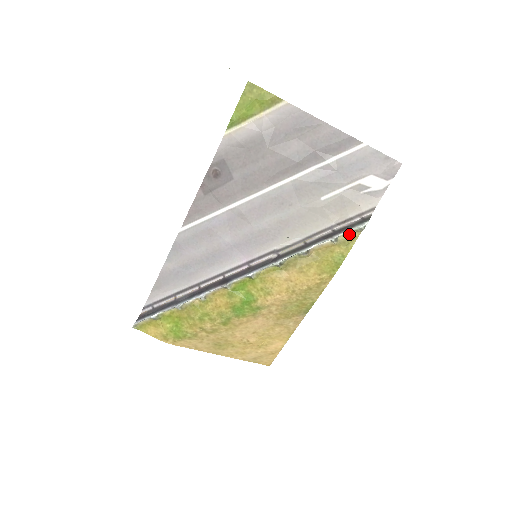
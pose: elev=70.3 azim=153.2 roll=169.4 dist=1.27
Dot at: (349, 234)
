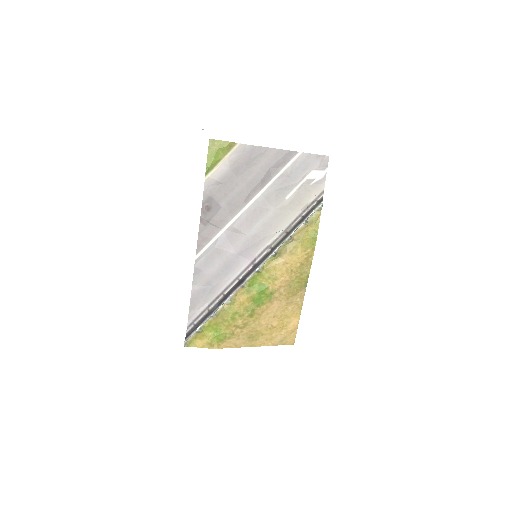
Dot at: (314, 215)
